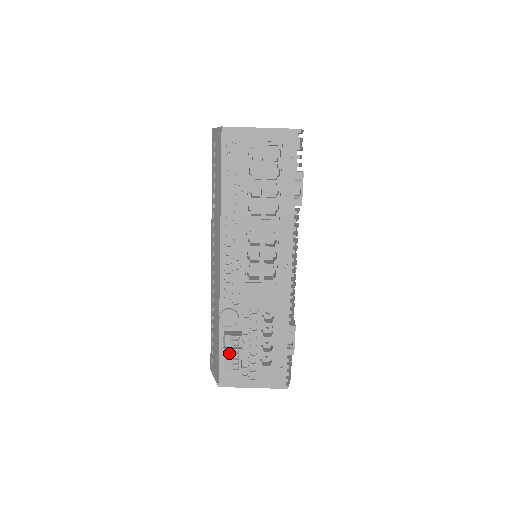
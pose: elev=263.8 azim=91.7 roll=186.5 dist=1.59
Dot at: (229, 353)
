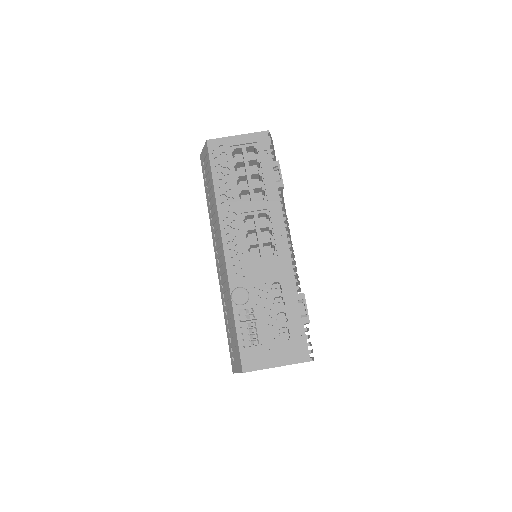
Dot at: (246, 327)
